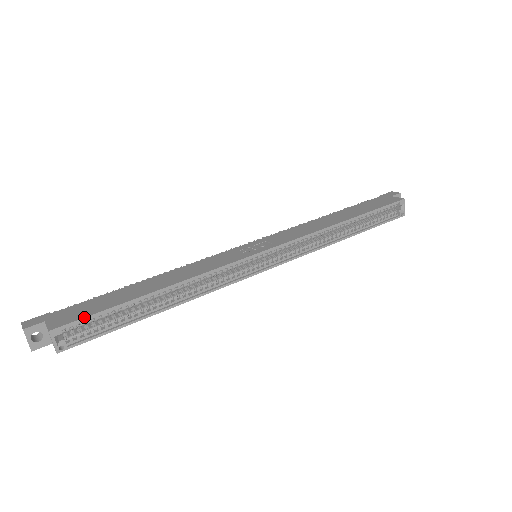
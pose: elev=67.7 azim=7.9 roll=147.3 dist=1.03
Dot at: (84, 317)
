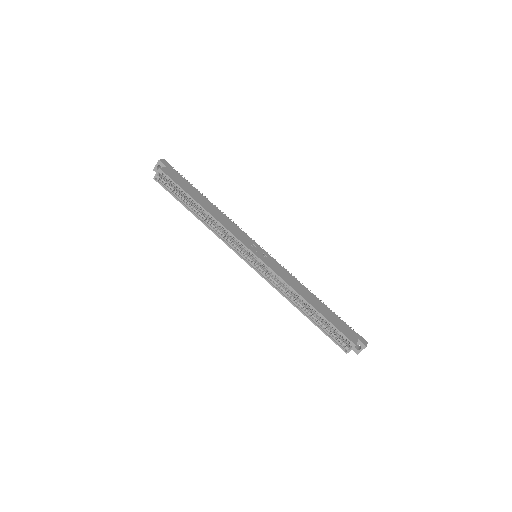
Dot at: (172, 179)
